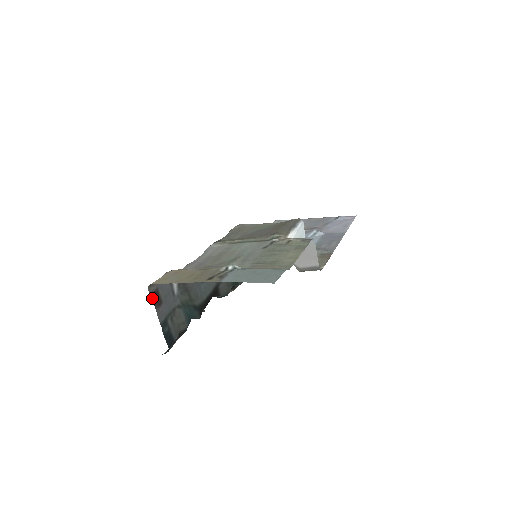
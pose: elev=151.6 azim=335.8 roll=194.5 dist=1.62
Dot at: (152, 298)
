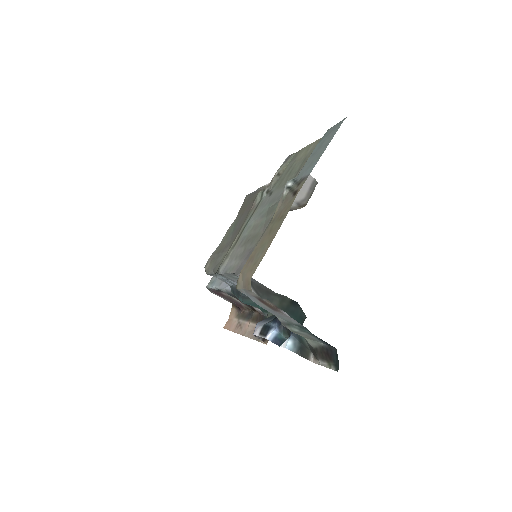
Dot at: (267, 301)
